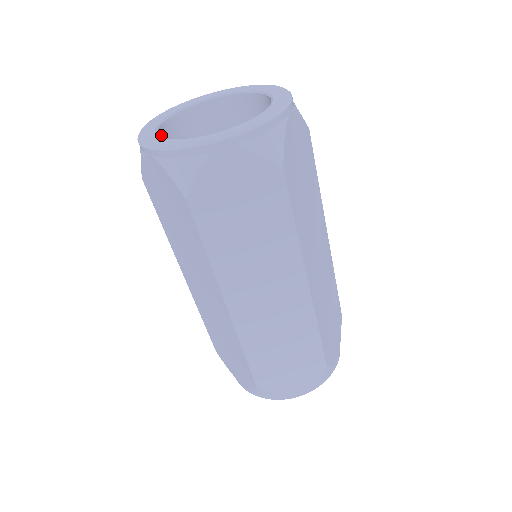
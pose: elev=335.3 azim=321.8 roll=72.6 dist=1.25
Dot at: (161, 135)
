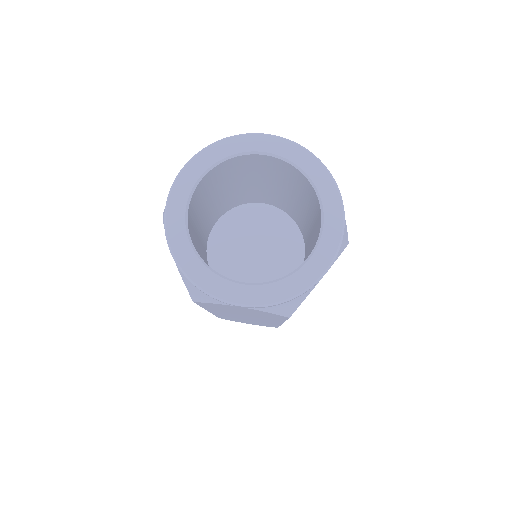
Dot at: (203, 261)
